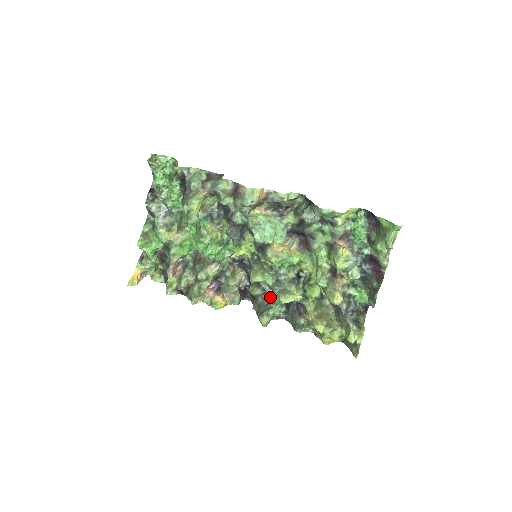
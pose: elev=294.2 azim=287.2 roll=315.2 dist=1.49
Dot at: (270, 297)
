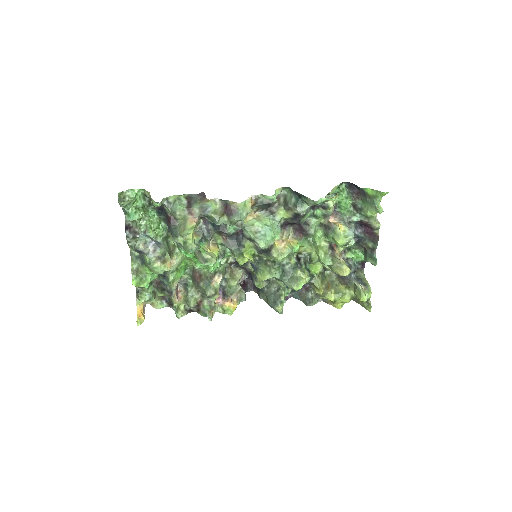
Dot at: (275, 284)
